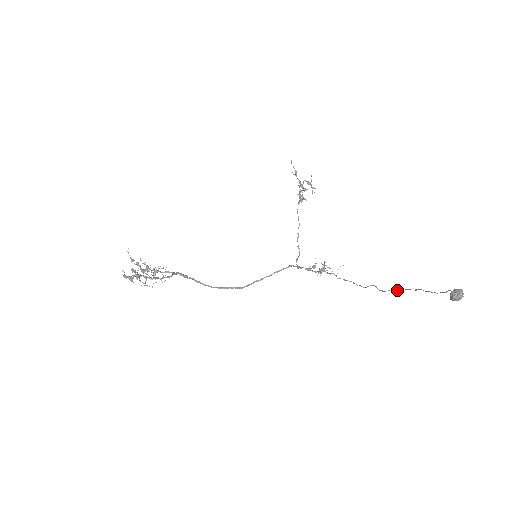
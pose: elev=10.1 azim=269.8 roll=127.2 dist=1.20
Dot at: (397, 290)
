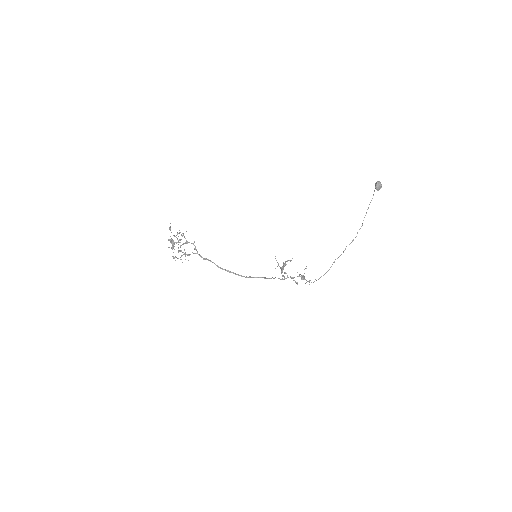
Dot at: (353, 239)
